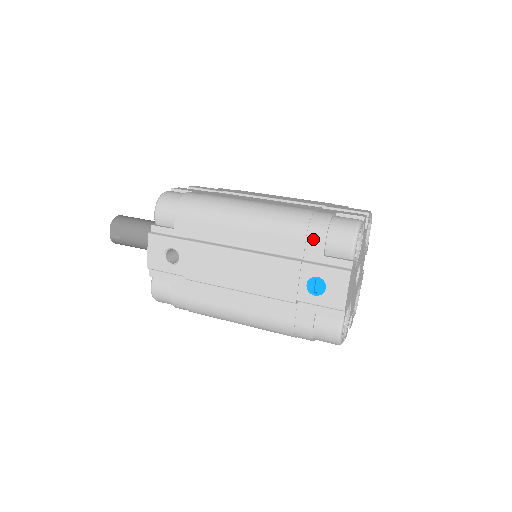
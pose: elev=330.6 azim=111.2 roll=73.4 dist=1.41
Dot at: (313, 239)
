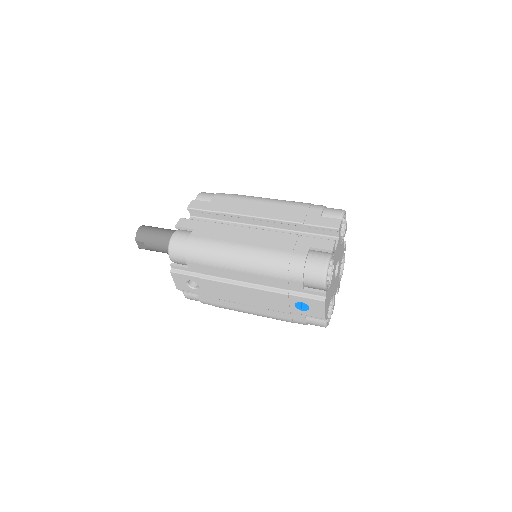
Dot at: (293, 280)
